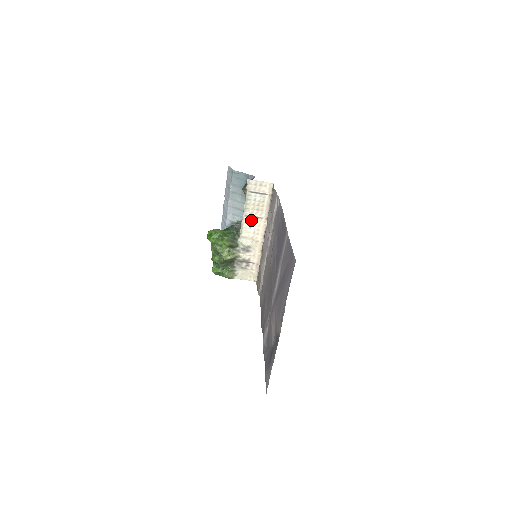
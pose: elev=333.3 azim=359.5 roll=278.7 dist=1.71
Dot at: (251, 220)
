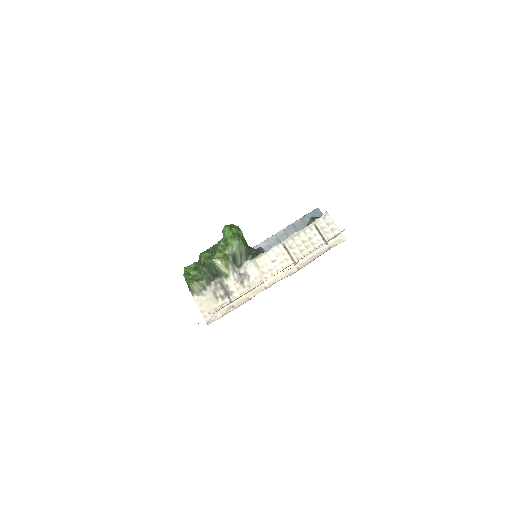
Dot at: (283, 254)
